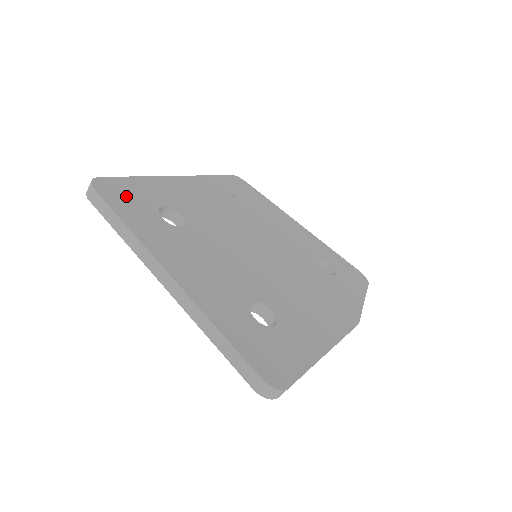
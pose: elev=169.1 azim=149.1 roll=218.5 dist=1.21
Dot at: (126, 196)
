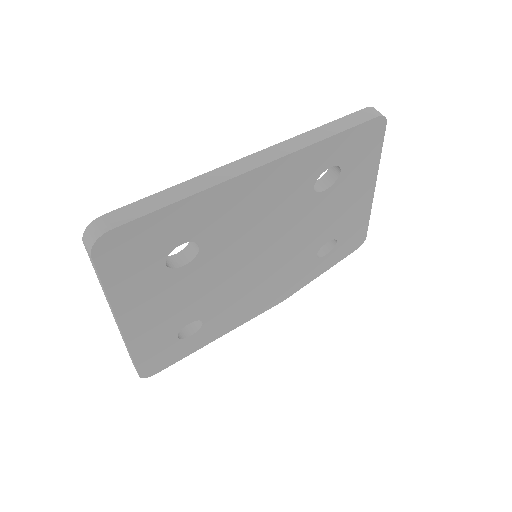
Dot at: (136, 249)
